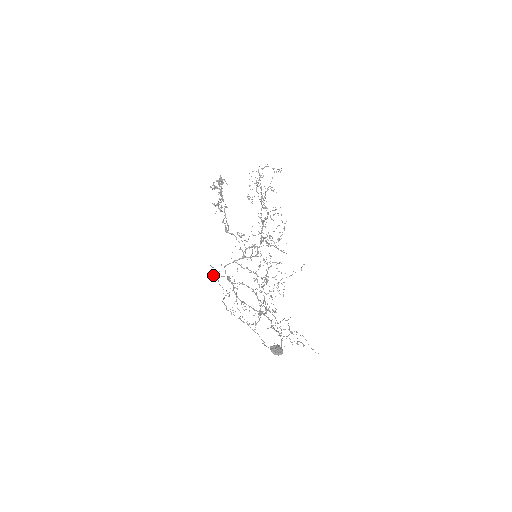
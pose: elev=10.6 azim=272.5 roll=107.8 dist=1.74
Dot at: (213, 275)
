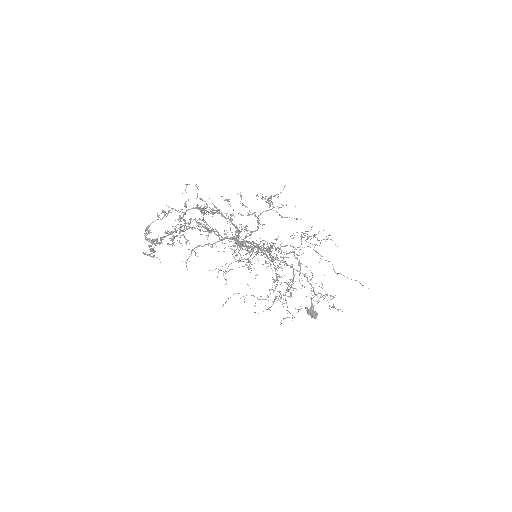
Dot at: occluded
